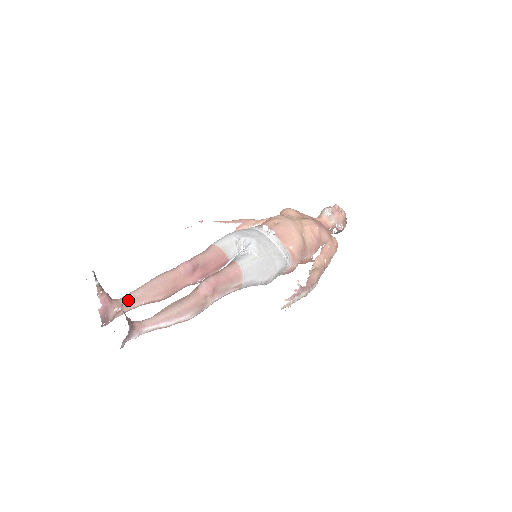
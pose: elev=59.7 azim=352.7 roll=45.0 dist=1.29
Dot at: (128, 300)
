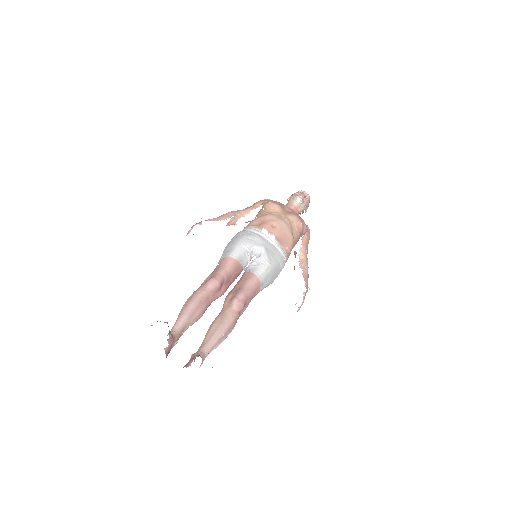
Dot at: (180, 330)
